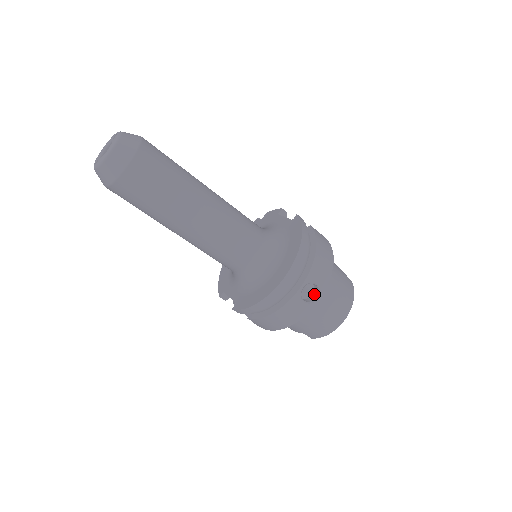
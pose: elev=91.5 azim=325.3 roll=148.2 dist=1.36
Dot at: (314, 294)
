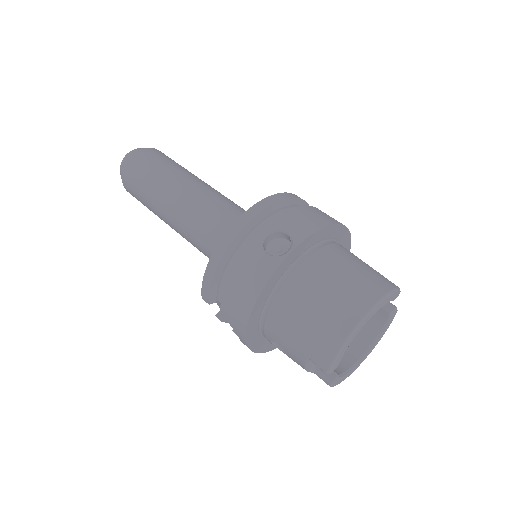
Dot at: occluded
